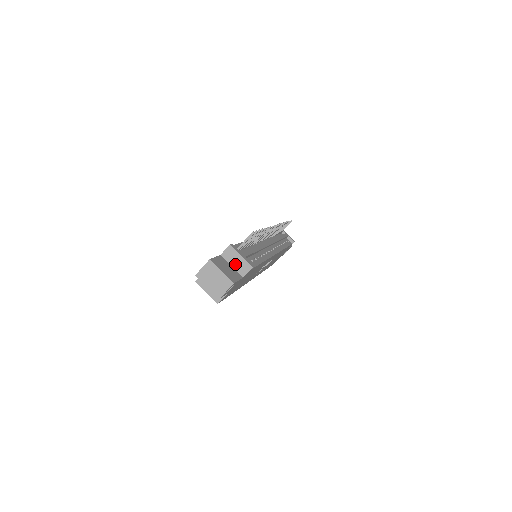
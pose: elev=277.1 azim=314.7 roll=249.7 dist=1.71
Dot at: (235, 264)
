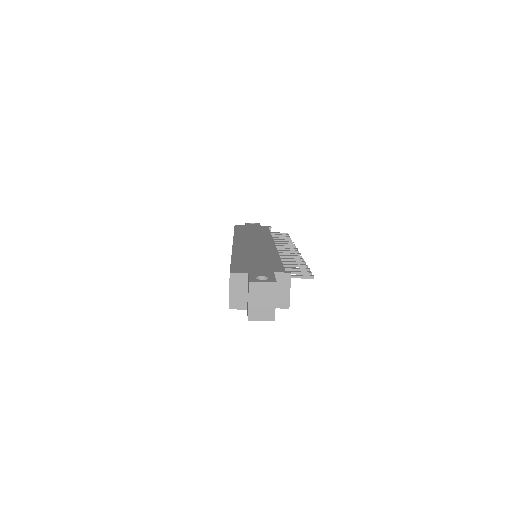
Dot at: (278, 292)
